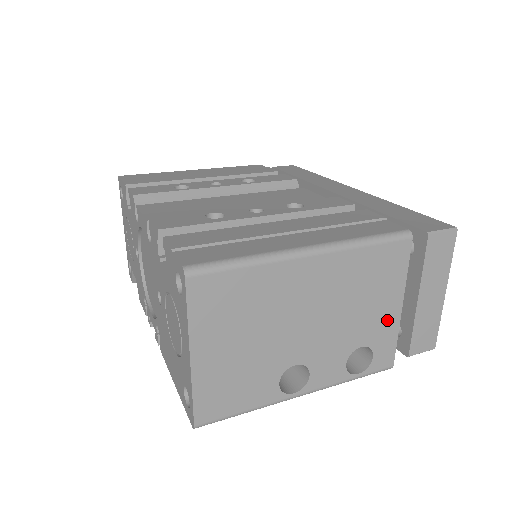
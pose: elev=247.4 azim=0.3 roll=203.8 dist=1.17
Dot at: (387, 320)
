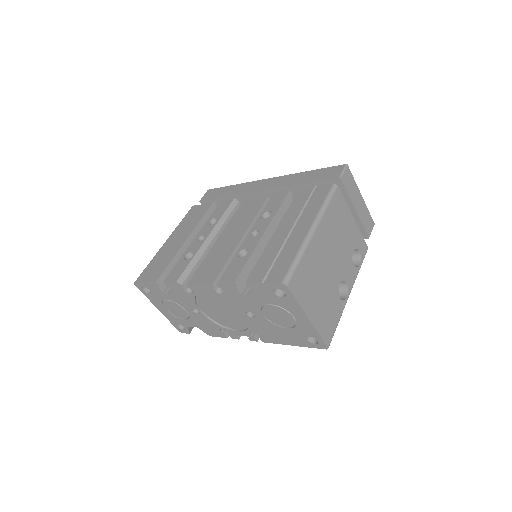
Dot at: (353, 230)
